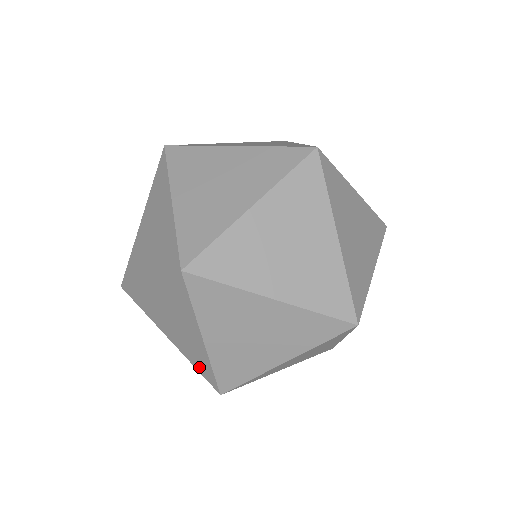
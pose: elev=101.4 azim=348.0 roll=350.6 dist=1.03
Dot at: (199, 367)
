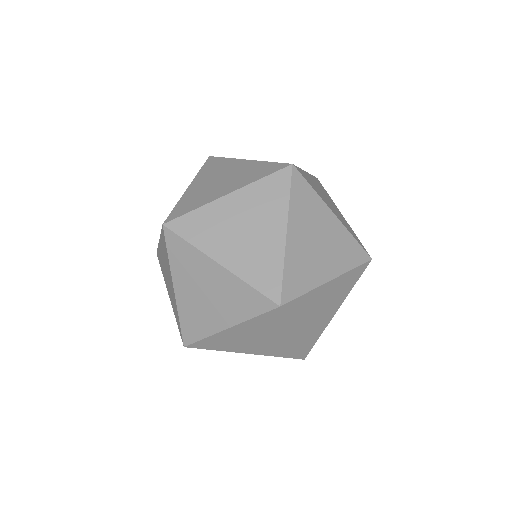
Dot at: (187, 325)
